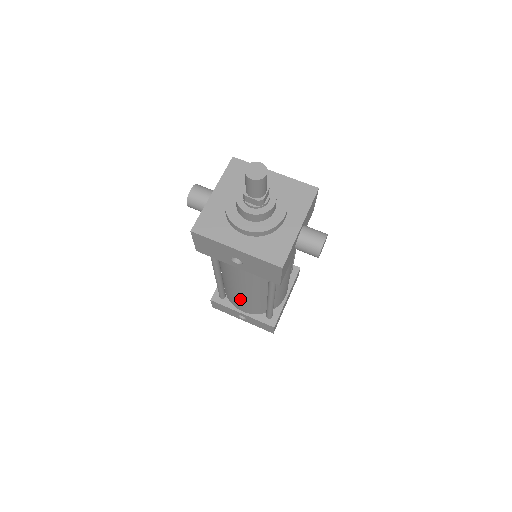
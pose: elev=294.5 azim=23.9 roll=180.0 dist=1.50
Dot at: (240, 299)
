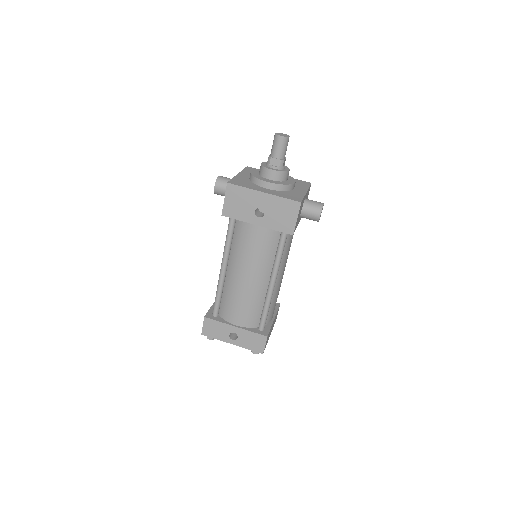
Dot at: (240, 296)
